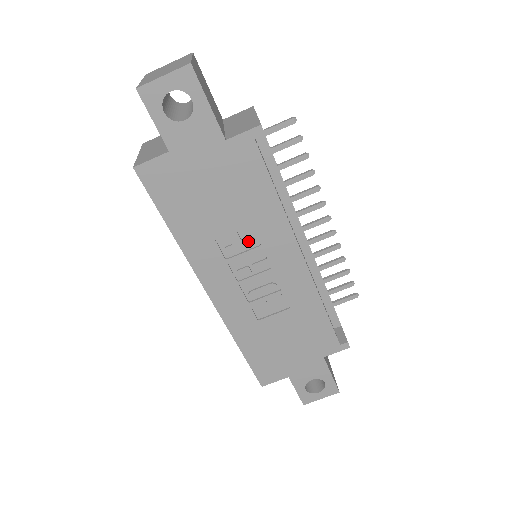
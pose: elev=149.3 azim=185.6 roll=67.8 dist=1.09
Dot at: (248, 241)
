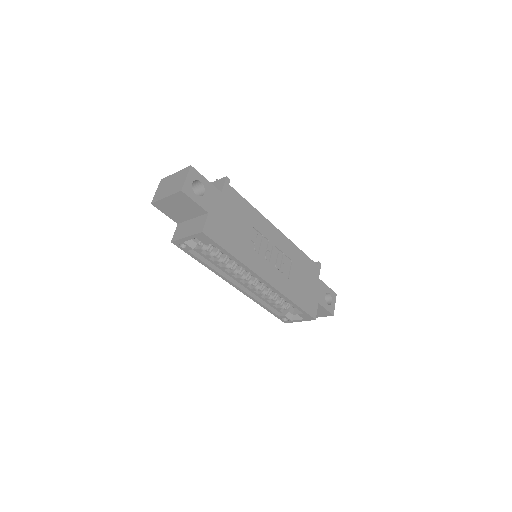
Dot at: (258, 237)
